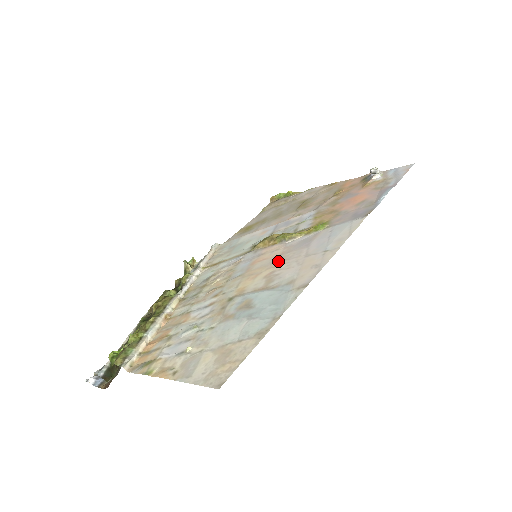
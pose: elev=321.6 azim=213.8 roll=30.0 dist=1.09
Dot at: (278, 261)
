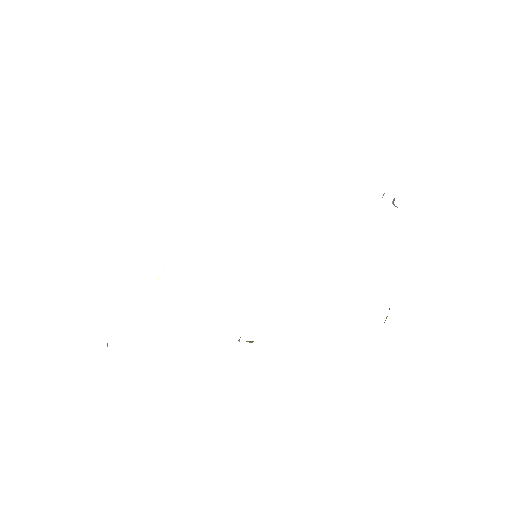
Dot at: occluded
